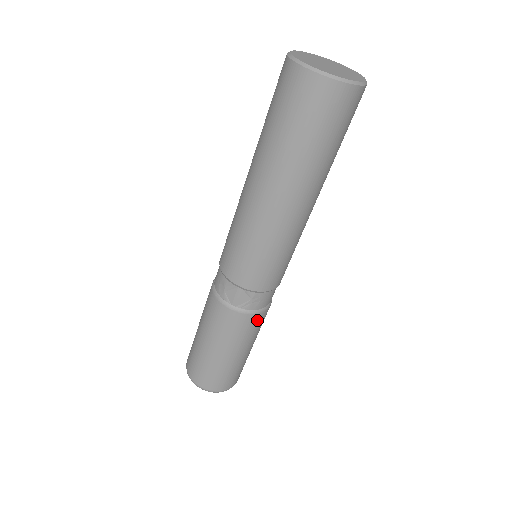
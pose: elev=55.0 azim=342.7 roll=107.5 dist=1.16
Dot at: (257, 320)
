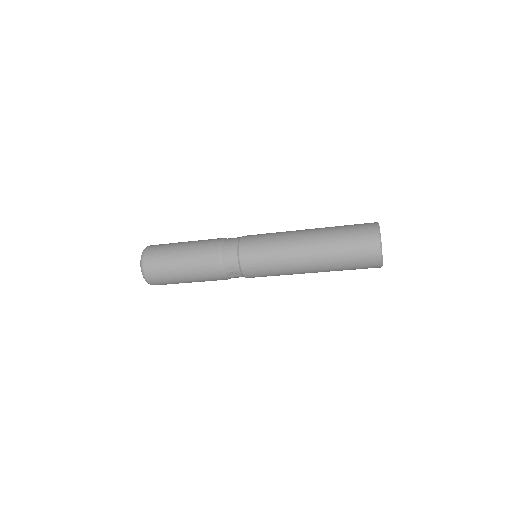
Dot at: occluded
